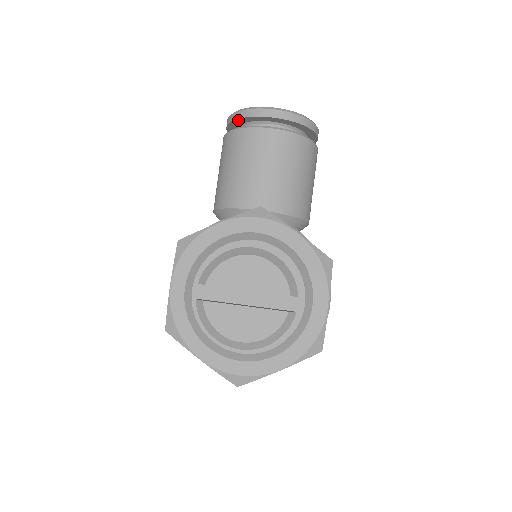
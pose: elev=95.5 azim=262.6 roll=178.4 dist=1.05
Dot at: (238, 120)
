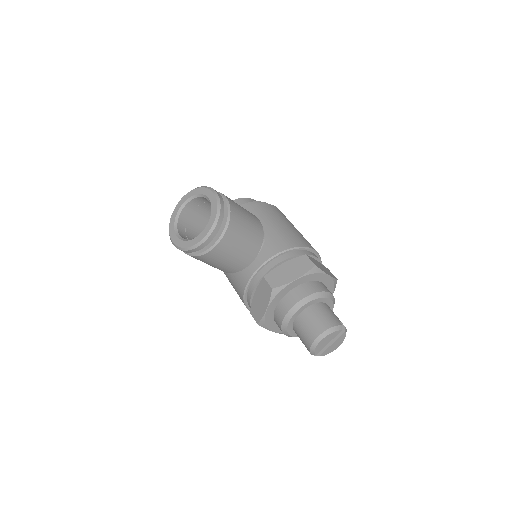
Dot at: (190, 251)
